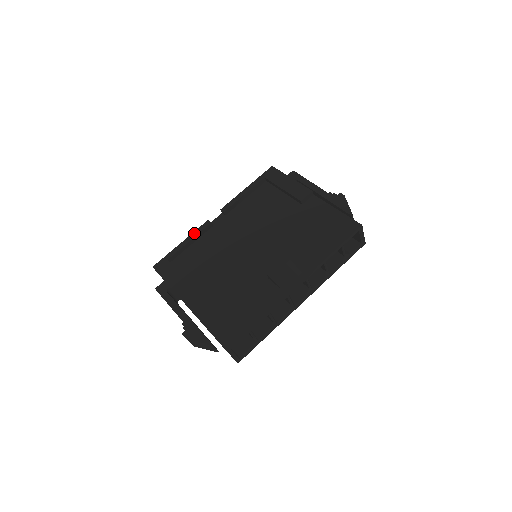
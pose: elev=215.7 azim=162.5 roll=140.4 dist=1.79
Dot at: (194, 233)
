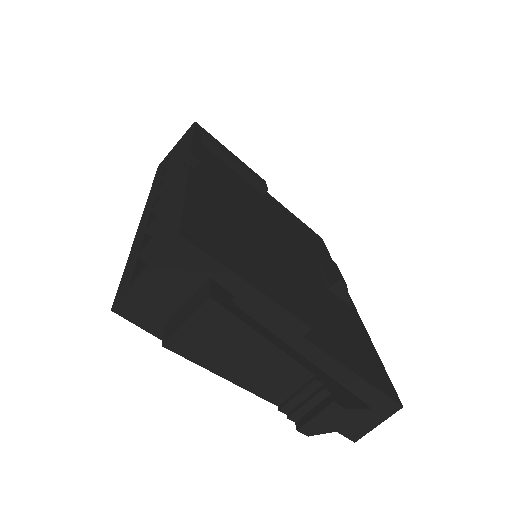
Dot at: (191, 180)
